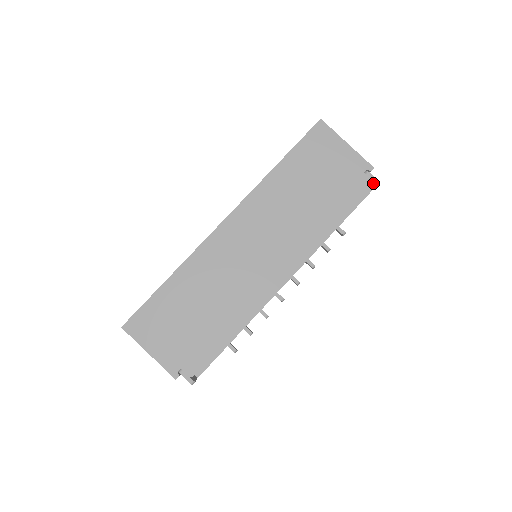
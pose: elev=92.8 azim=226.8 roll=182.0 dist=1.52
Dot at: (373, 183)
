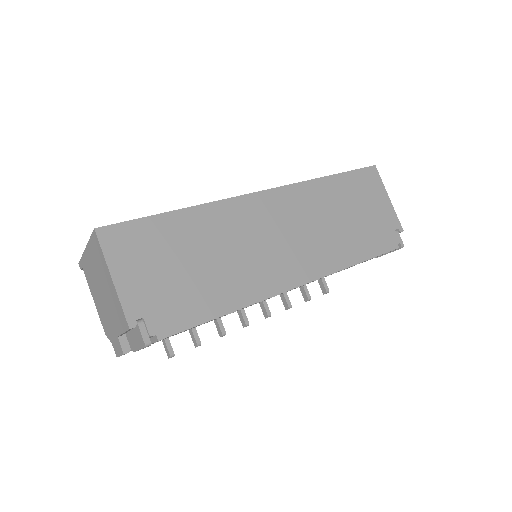
Dot at: occluded
